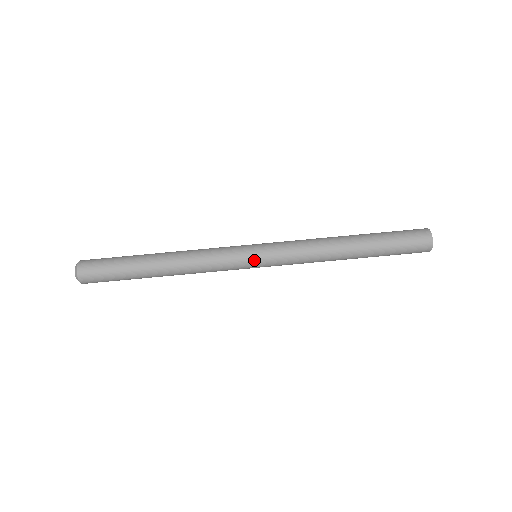
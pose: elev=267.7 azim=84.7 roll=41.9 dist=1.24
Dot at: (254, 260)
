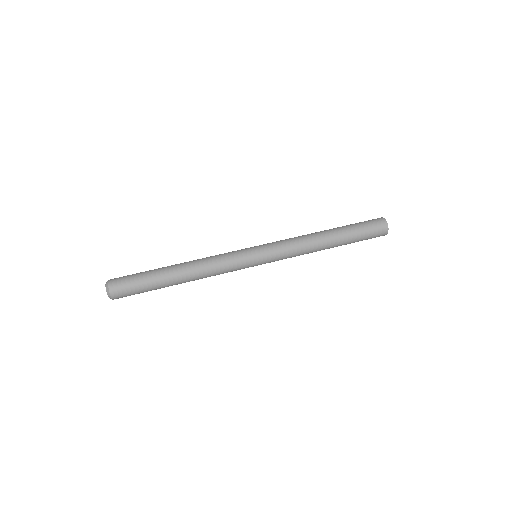
Dot at: (253, 247)
